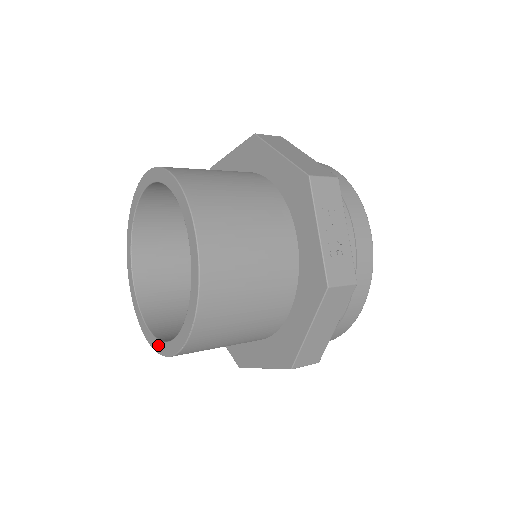
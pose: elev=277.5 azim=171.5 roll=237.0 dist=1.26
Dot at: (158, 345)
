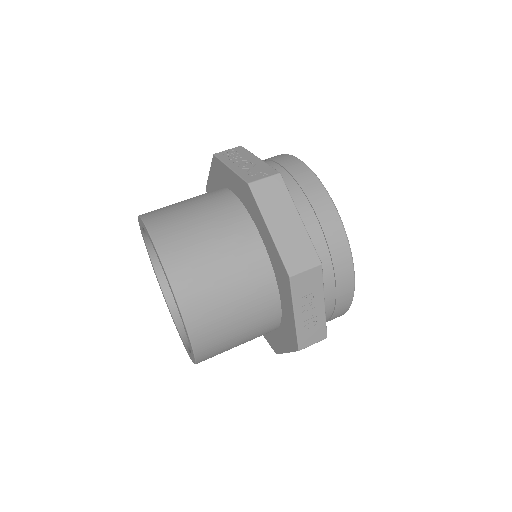
Dot at: (177, 329)
